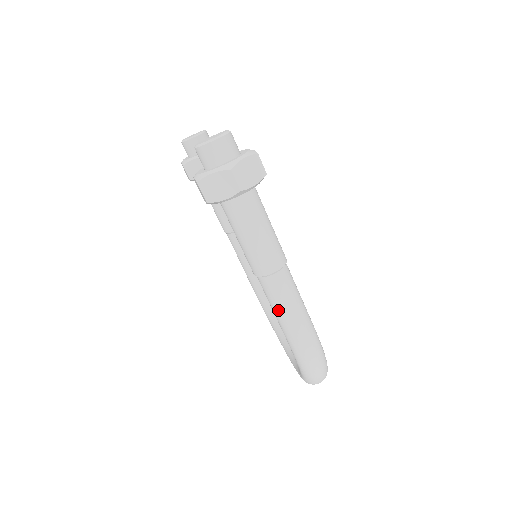
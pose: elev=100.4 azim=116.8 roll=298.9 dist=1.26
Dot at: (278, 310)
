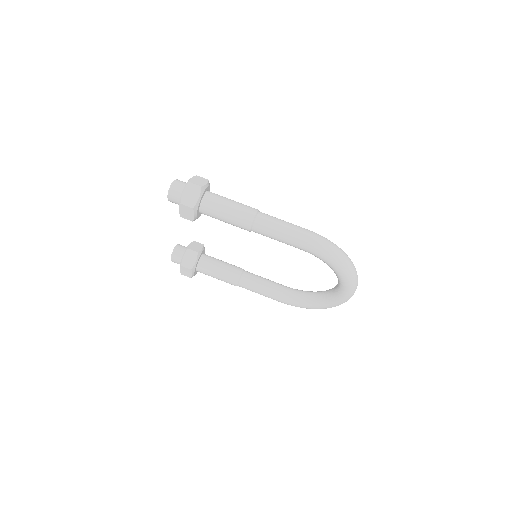
Dot at: (278, 232)
